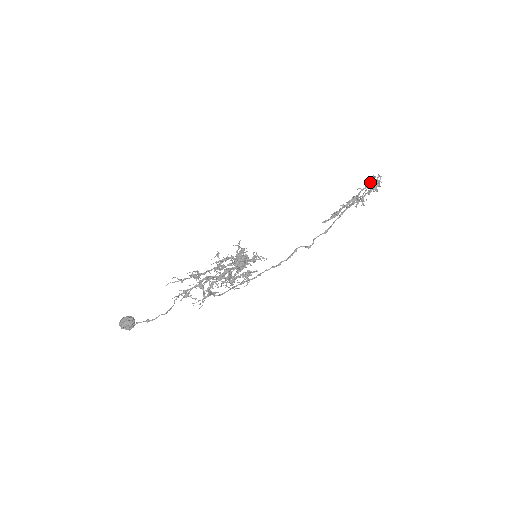
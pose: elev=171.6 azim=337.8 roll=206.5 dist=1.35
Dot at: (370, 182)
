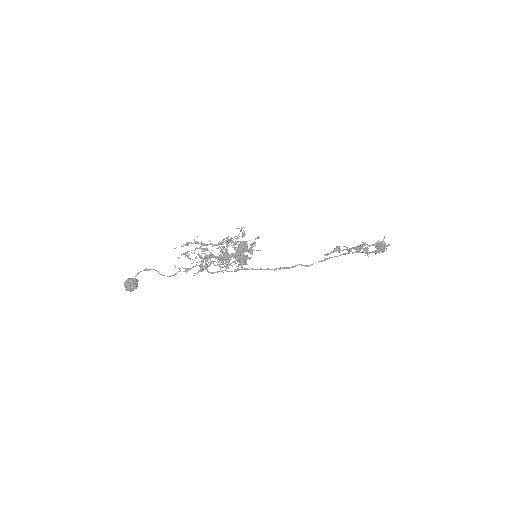
Dot at: (377, 243)
